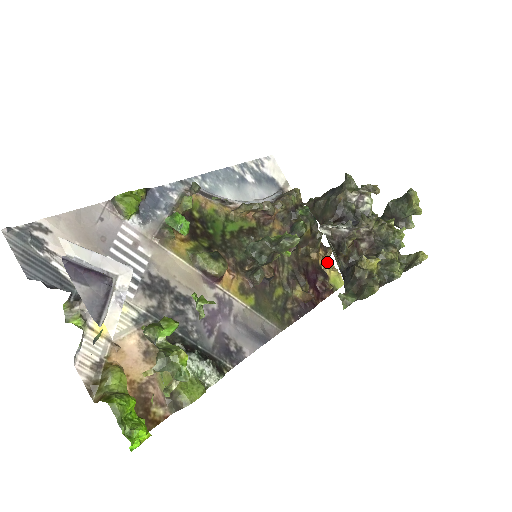
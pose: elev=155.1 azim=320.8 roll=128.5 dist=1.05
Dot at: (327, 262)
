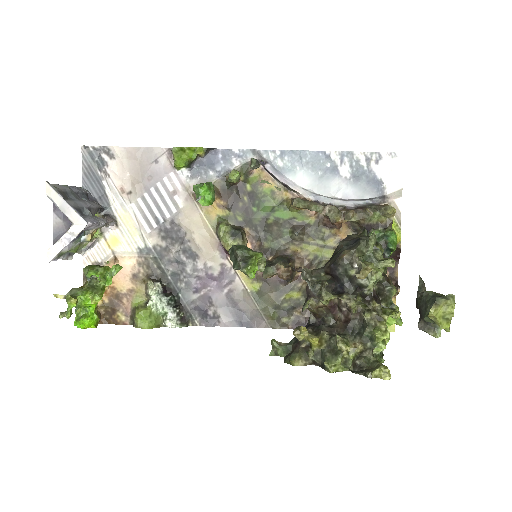
Dot at: occluded
